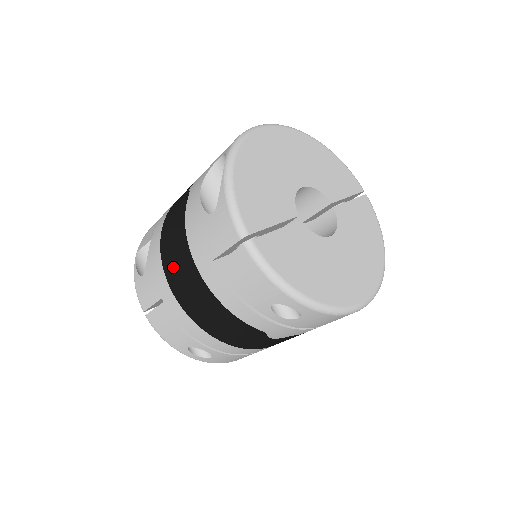
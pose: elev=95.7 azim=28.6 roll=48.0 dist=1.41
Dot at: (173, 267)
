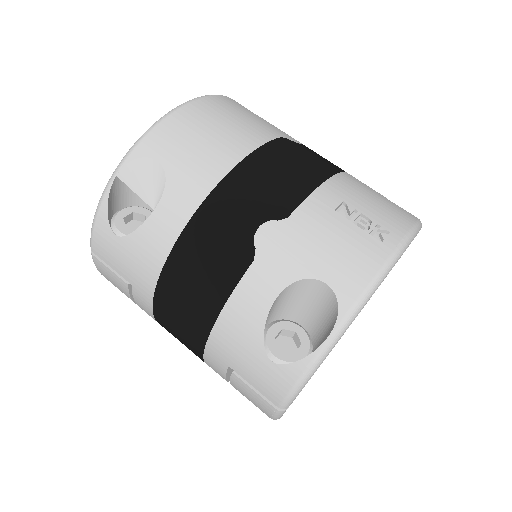
Dot at: (174, 303)
